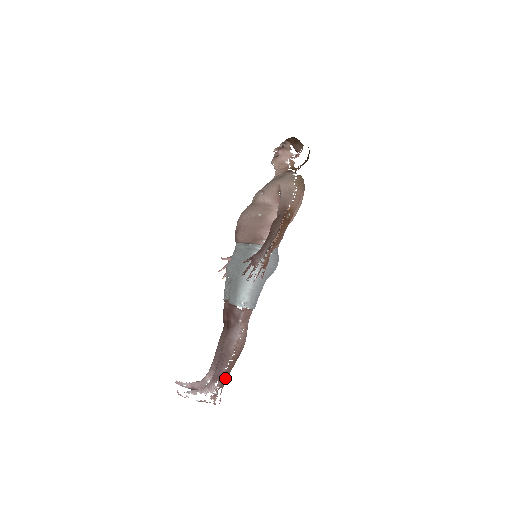
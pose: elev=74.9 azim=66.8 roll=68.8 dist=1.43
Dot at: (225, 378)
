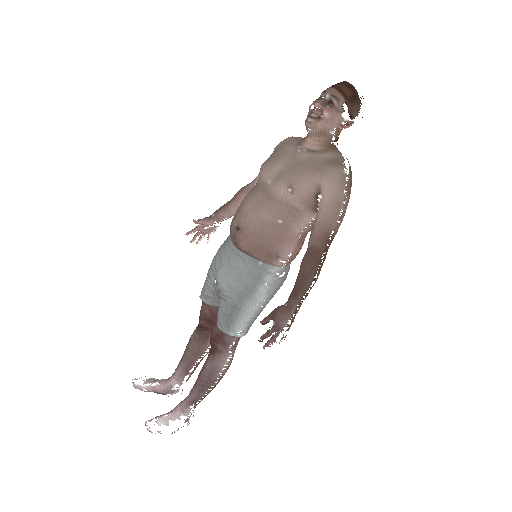
Dot at: occluded
